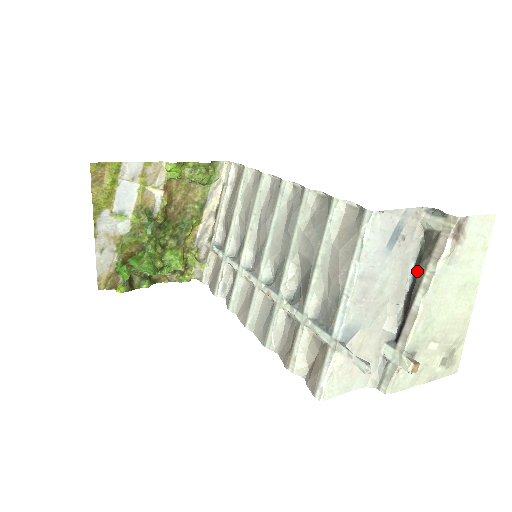
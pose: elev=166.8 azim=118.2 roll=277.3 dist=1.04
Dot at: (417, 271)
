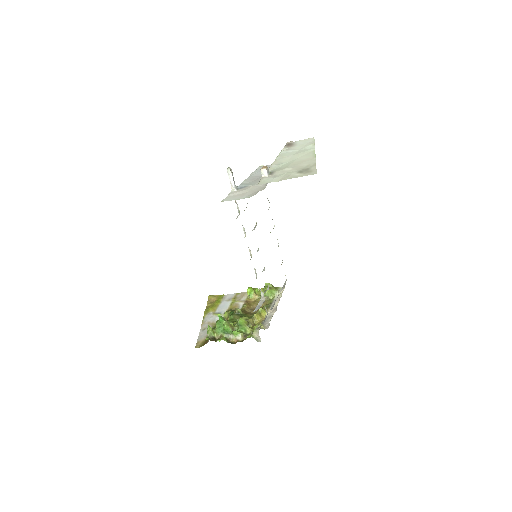
Dot at: occluded
